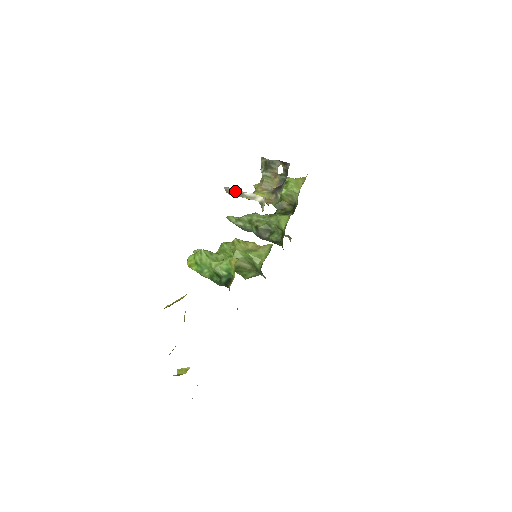
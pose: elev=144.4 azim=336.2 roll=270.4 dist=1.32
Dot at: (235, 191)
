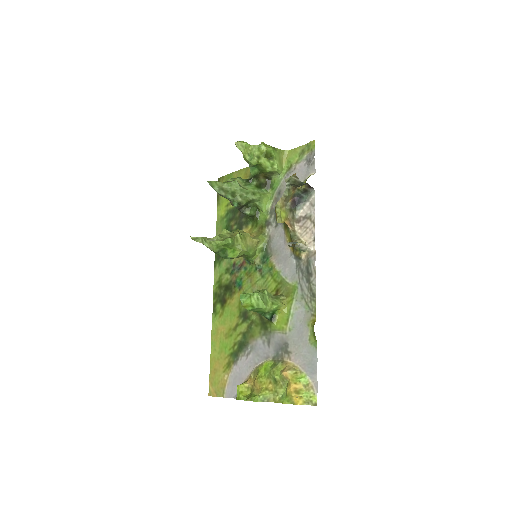
Dot at: occluded
